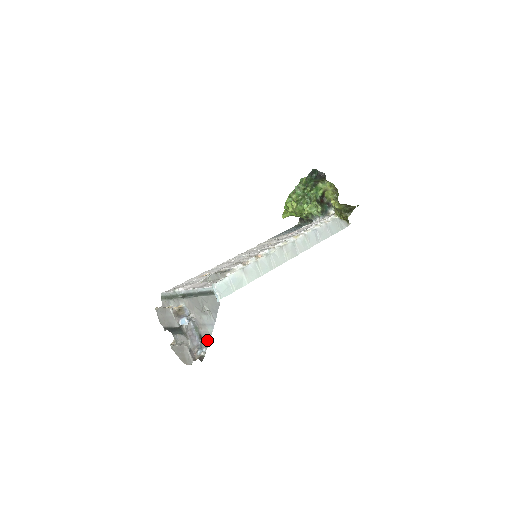
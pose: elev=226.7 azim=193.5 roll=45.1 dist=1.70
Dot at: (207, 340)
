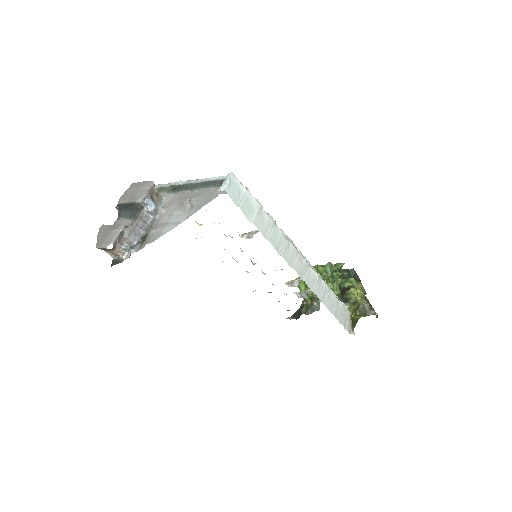
Dot at: (150, 241)
